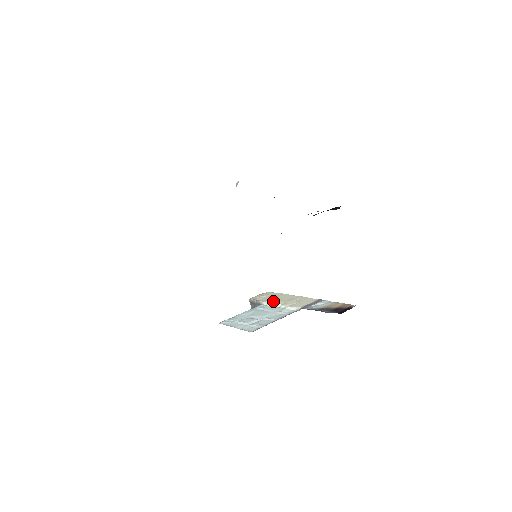
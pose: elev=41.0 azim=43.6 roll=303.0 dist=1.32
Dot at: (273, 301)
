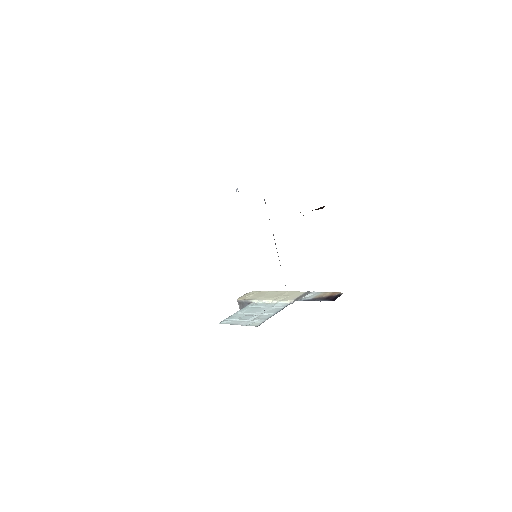
Dot at: (263, 298)
